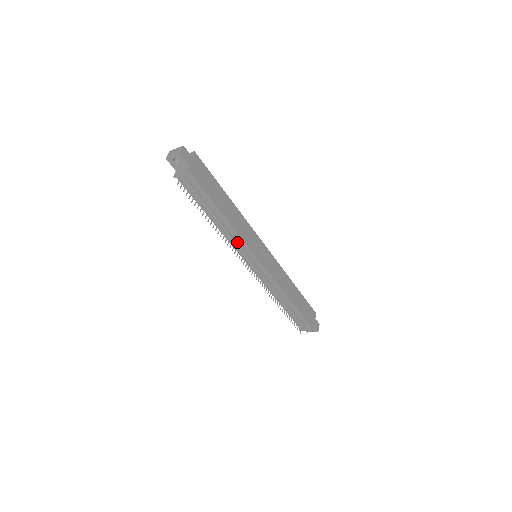
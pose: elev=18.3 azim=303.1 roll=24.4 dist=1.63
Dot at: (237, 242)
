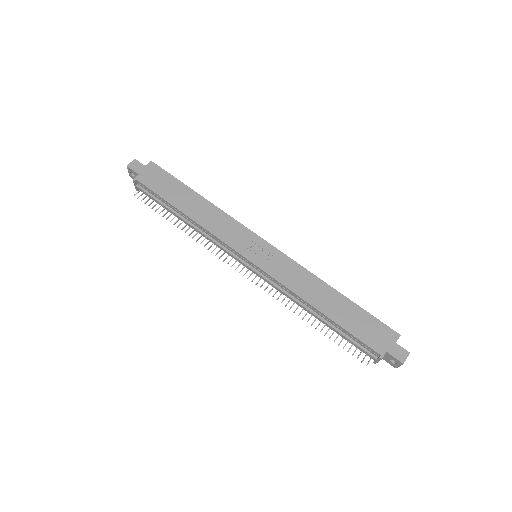
Dot at: (215, 241)
